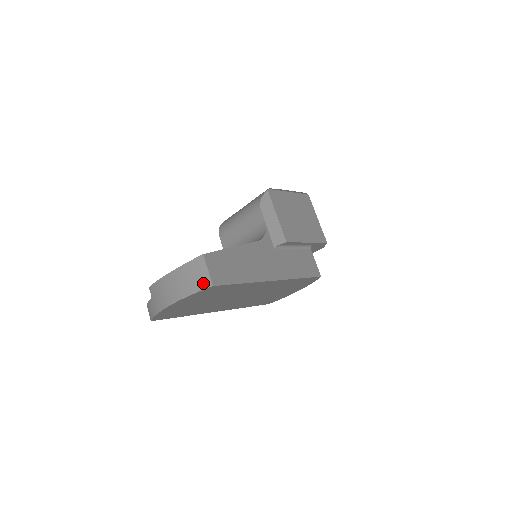
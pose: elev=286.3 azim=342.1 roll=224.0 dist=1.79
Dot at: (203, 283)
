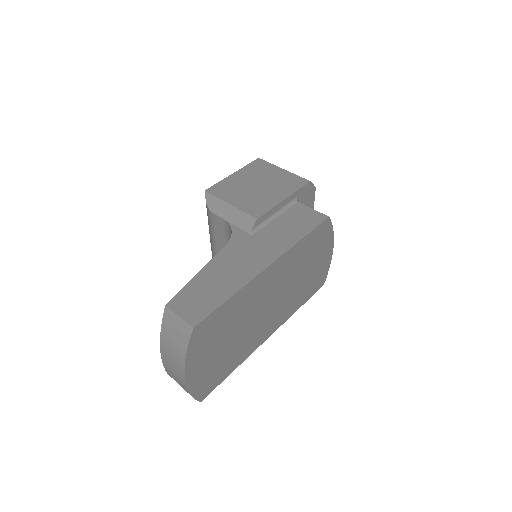
Dot at: (185, 333)
